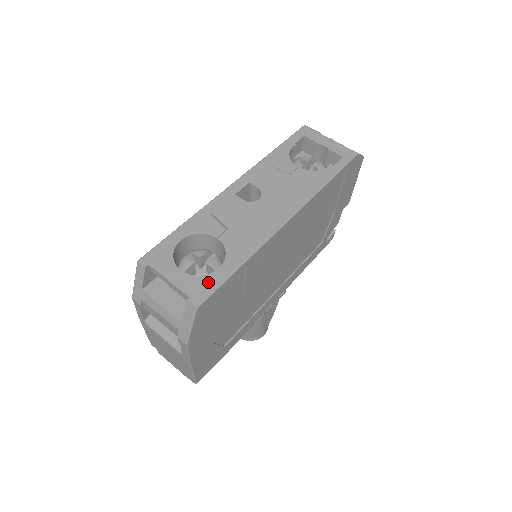
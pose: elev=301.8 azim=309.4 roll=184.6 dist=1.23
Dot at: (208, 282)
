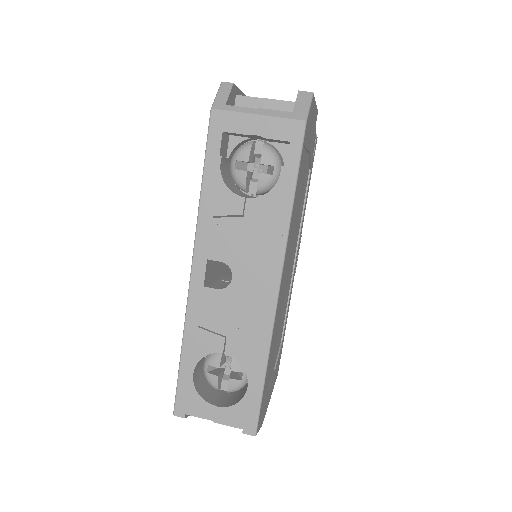
Dot at: (248, 407)
